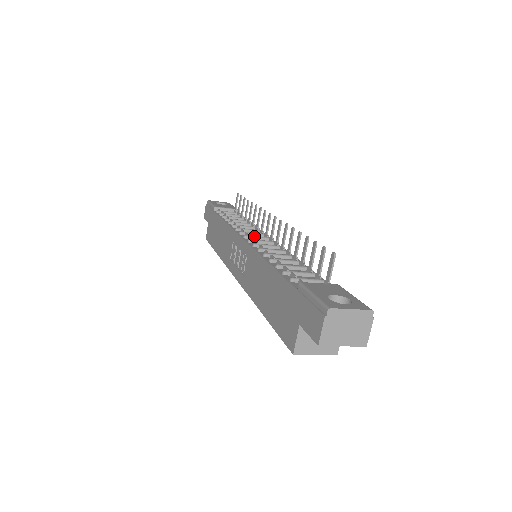
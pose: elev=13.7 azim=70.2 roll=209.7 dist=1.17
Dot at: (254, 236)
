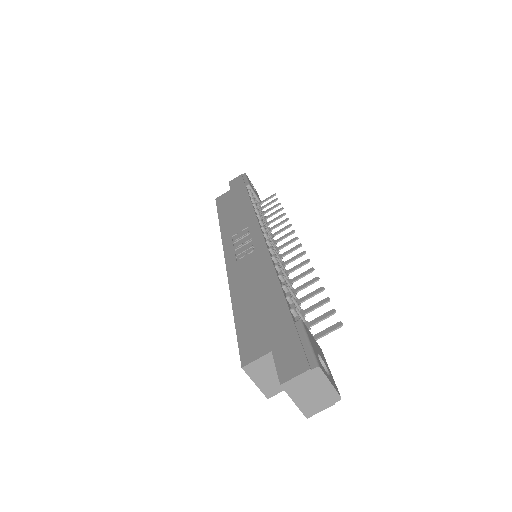
Dot at: (271, 241)
